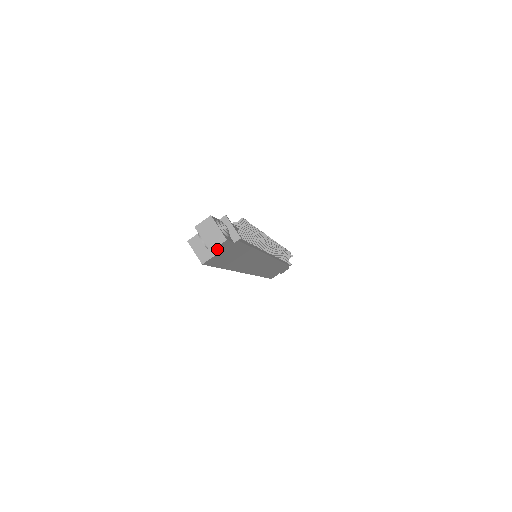
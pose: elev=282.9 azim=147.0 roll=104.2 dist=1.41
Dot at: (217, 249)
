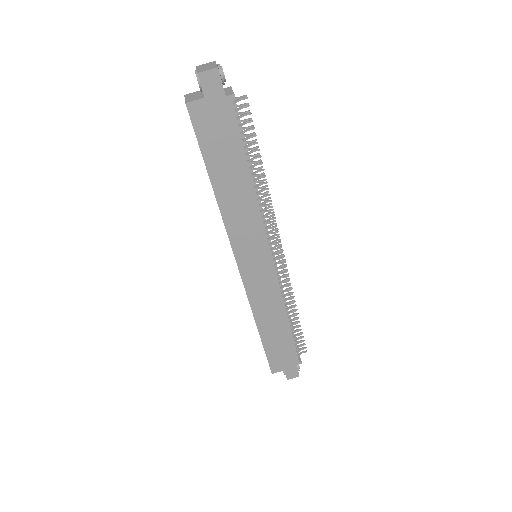
Dot at: (205, 81)
